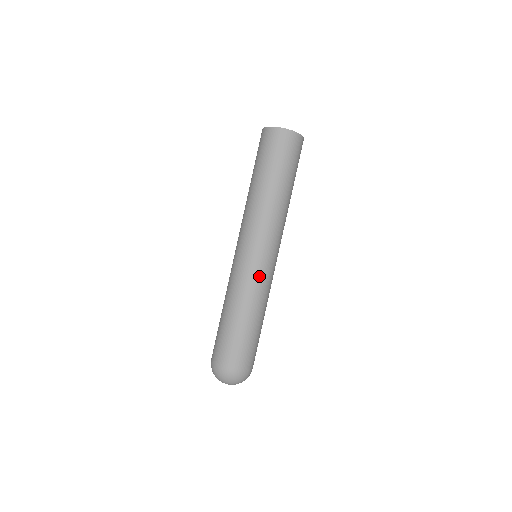
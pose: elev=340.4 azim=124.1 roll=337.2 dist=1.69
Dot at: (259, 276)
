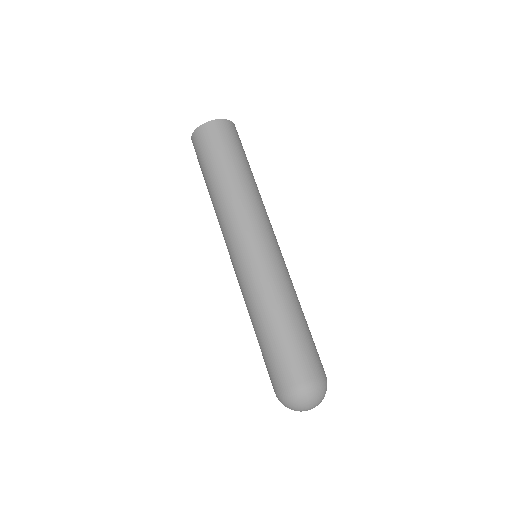
Dot at: (285, 266)
